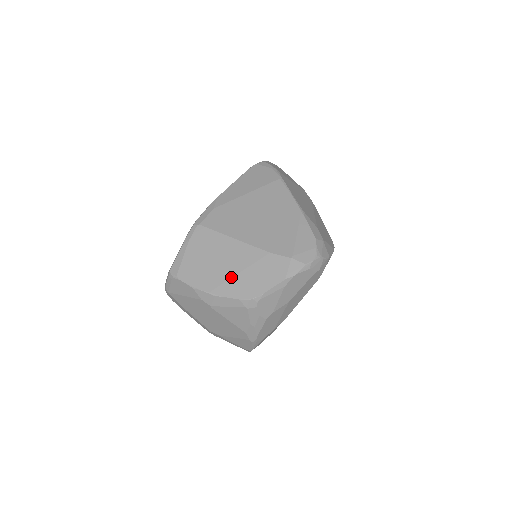
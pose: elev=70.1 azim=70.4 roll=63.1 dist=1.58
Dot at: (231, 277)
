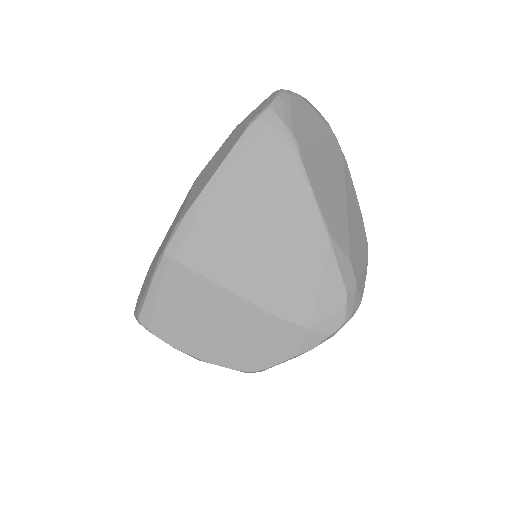
Dot at: (225, 343)
